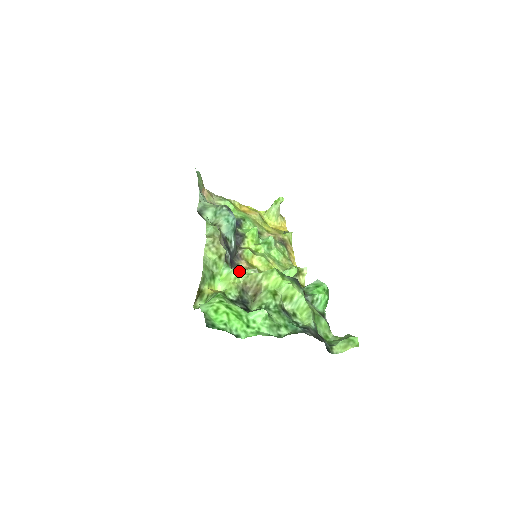
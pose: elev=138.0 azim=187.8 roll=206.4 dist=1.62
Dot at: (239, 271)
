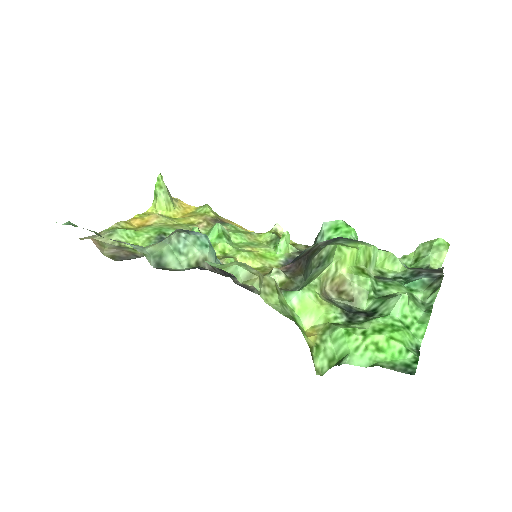
Dot at: (307, 285)
